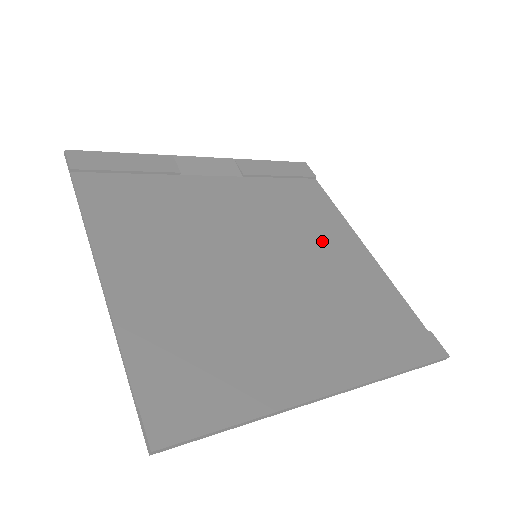
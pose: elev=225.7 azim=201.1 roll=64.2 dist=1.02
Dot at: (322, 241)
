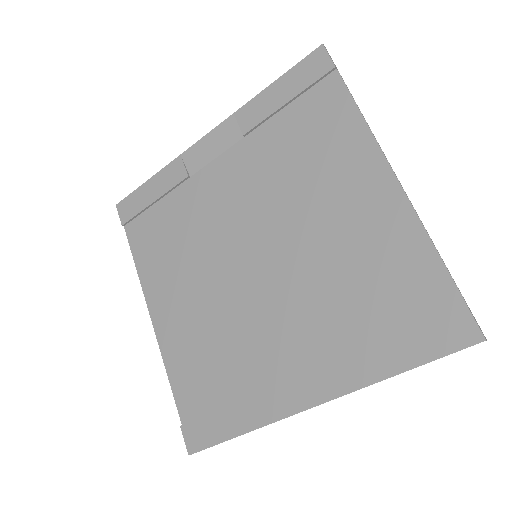
Dot at: (330, 197)
